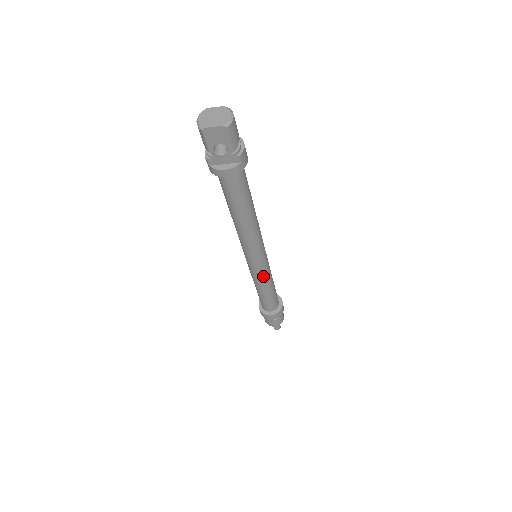
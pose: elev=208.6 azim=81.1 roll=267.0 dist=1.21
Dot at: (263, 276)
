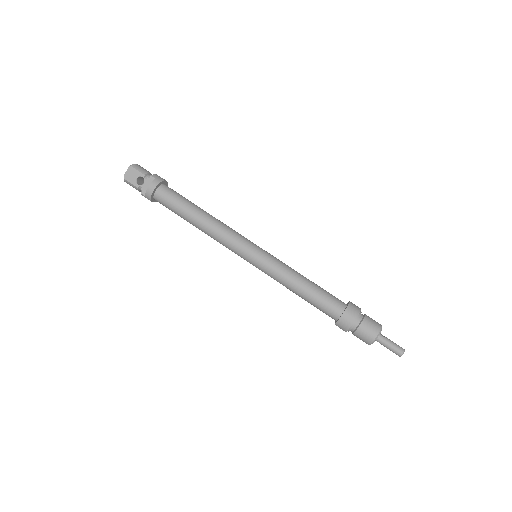
Dot at: (275, 267)
